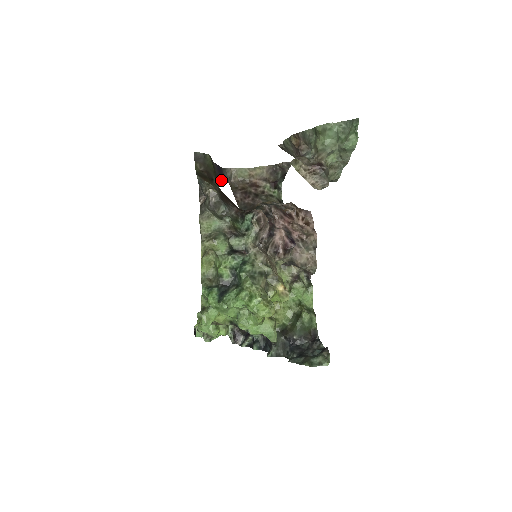
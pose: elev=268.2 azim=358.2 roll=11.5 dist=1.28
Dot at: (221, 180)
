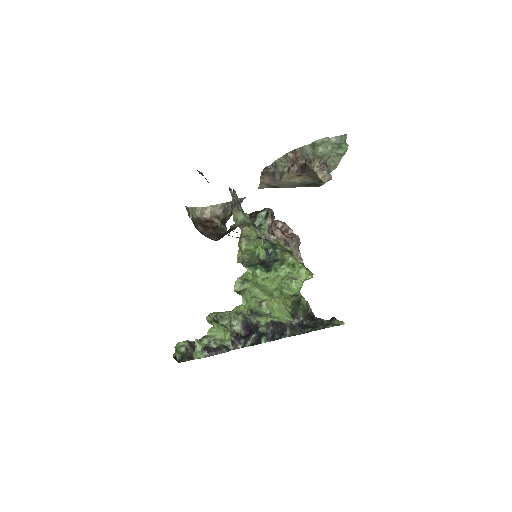
Dot at: occluded
